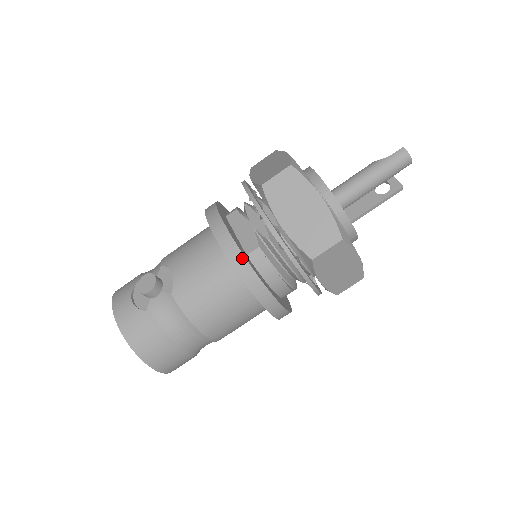
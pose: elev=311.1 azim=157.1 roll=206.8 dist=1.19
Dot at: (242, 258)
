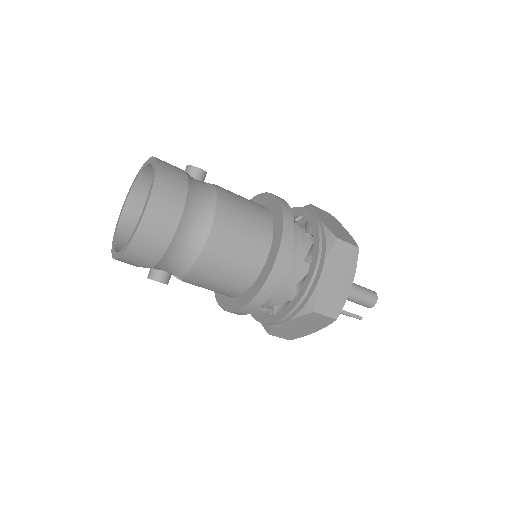
Dot at: (288, 205)
